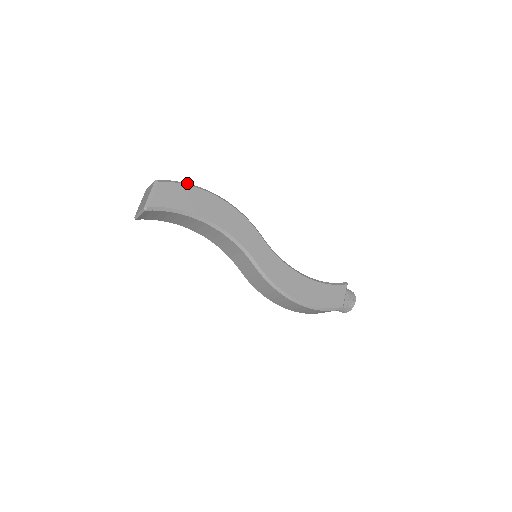
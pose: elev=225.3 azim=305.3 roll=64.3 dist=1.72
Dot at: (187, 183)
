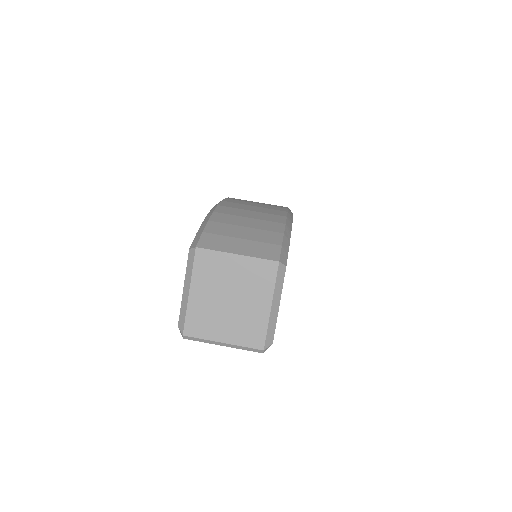
Dot at: (286, 219)
